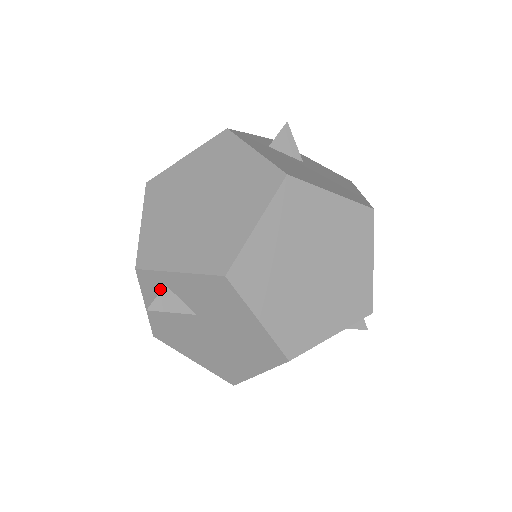
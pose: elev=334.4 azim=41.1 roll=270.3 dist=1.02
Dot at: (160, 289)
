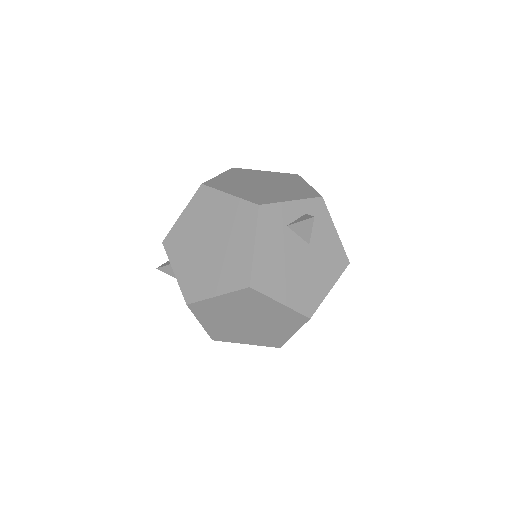
Dot at: occluded
